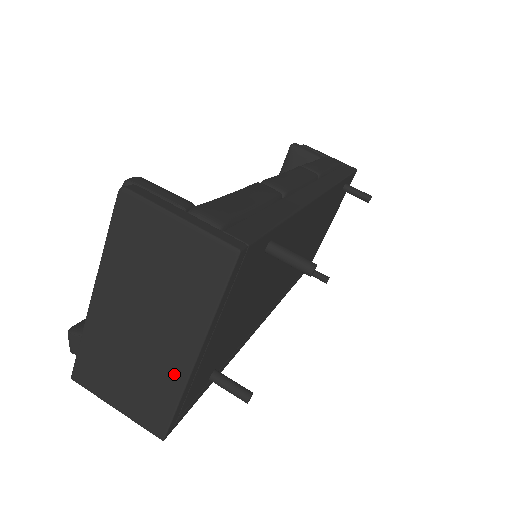
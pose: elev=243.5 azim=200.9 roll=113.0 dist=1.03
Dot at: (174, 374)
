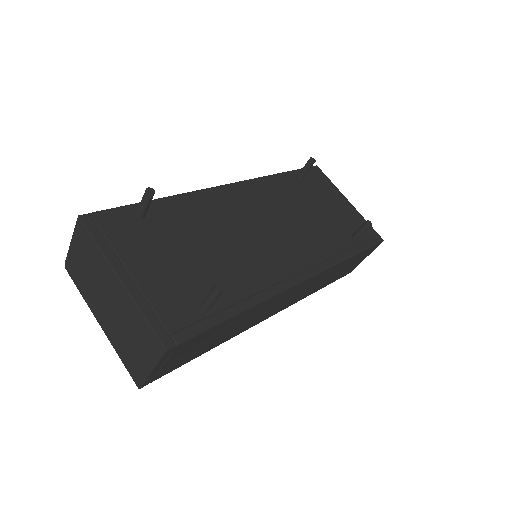
Dot at: (128, 304)
